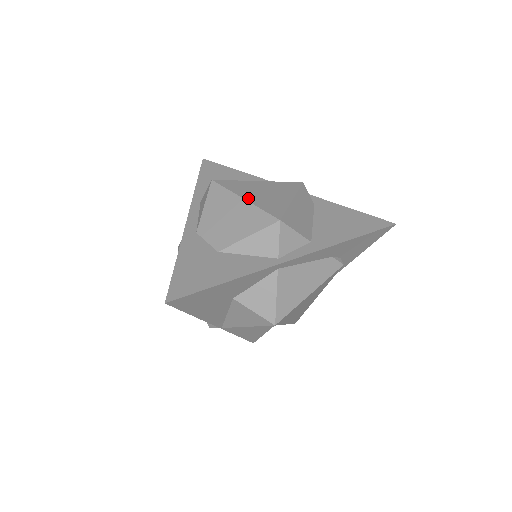
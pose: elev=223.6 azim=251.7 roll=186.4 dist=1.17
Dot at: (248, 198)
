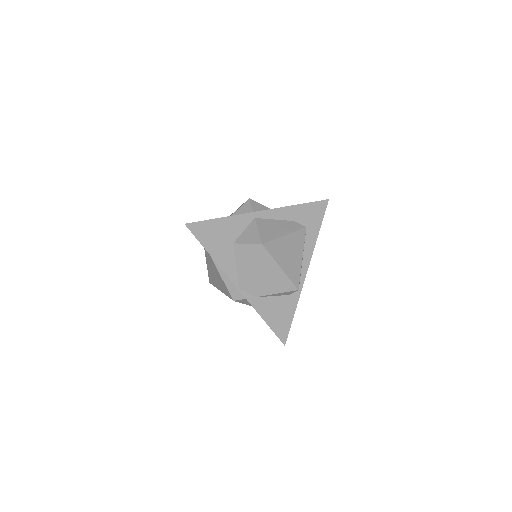
Dot at: occluded
